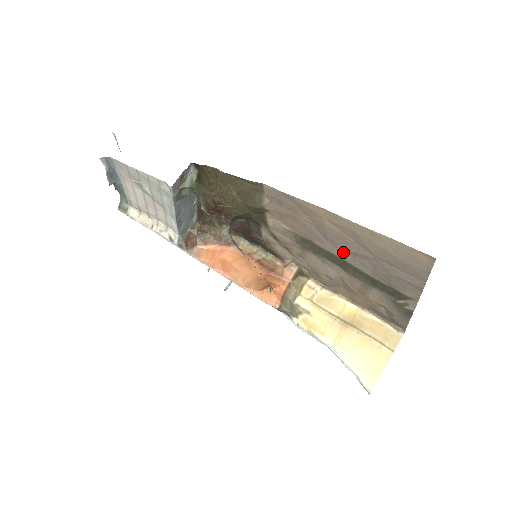
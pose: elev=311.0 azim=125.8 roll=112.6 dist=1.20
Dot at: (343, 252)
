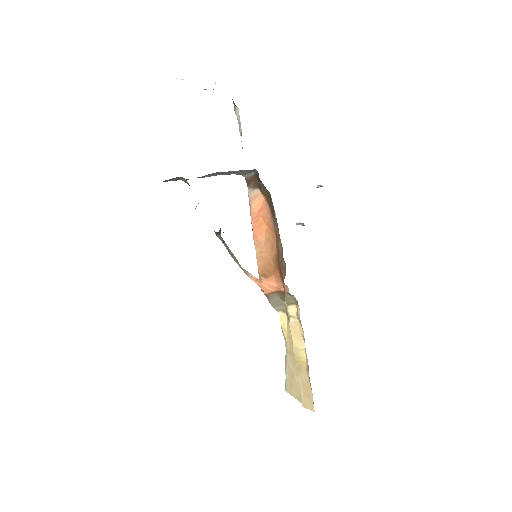
Dot at: occluded
